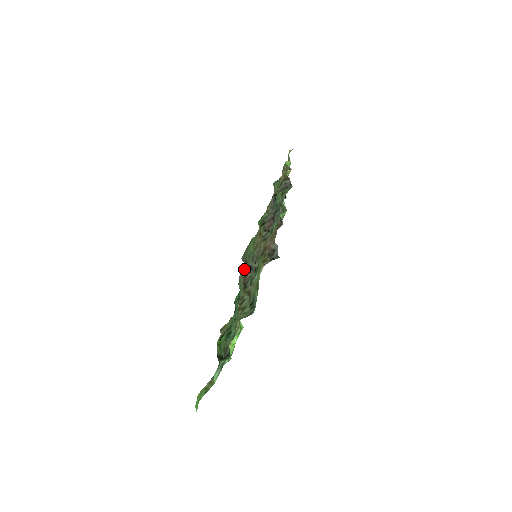
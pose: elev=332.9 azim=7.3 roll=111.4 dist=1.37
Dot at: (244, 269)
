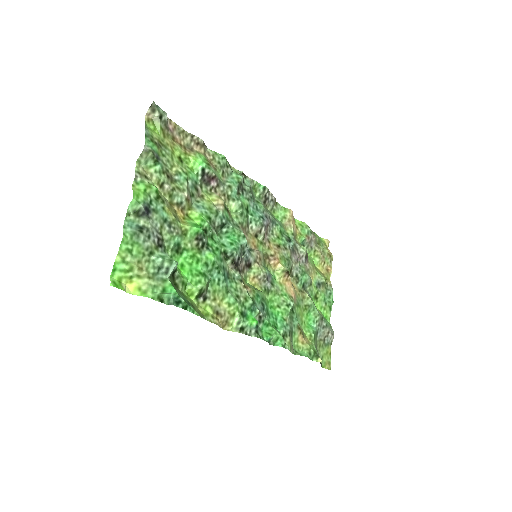
Dot at: (267, 298)
